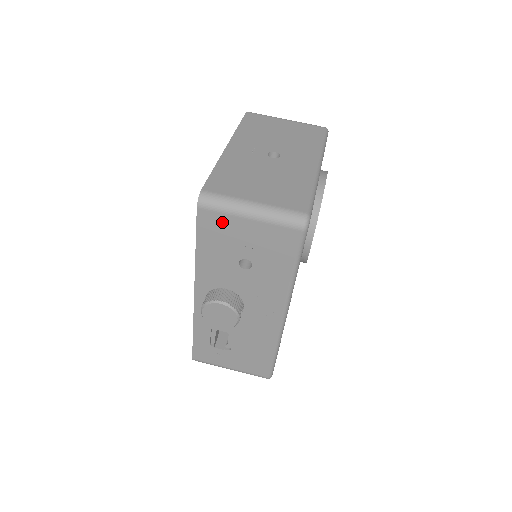
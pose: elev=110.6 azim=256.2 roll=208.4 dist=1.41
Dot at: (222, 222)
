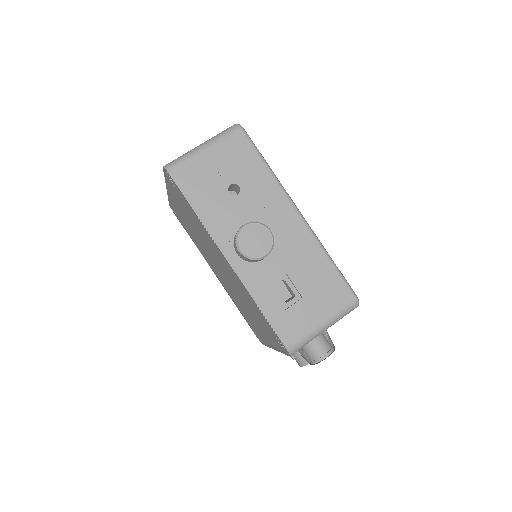
Dot at: (192, 169)
